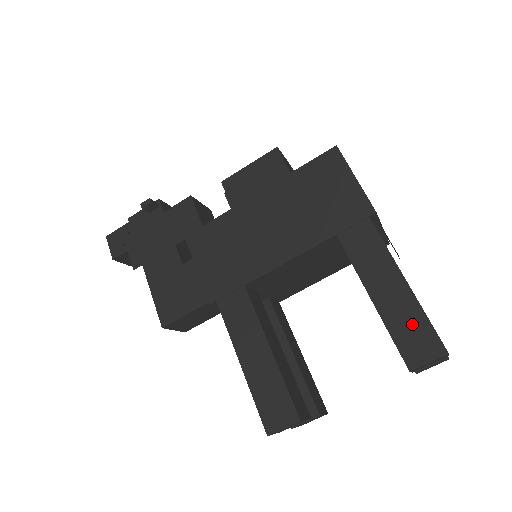
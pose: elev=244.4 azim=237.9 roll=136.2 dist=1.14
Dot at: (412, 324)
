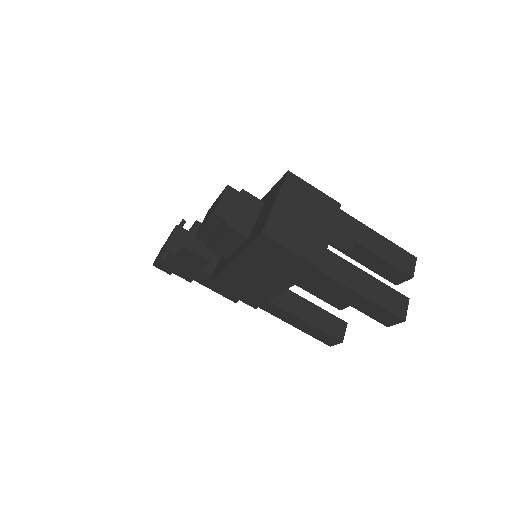
Dot at: (378, 312)
